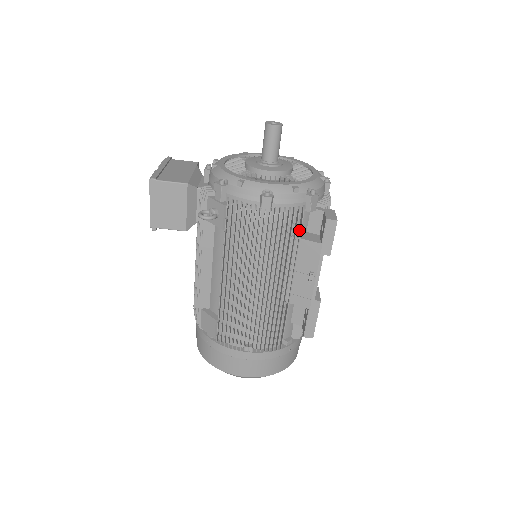
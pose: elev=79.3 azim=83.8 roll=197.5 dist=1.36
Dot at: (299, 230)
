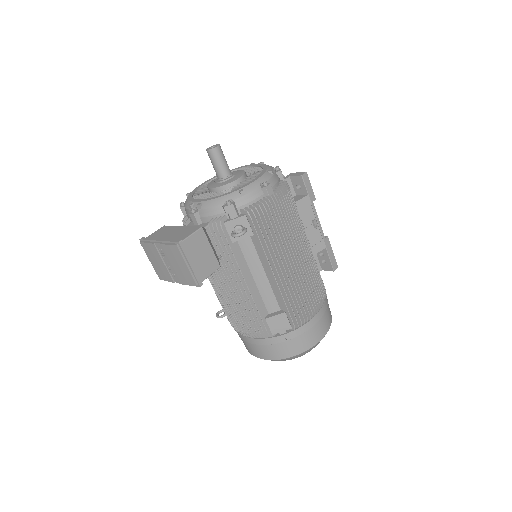
Dot at: occluded
